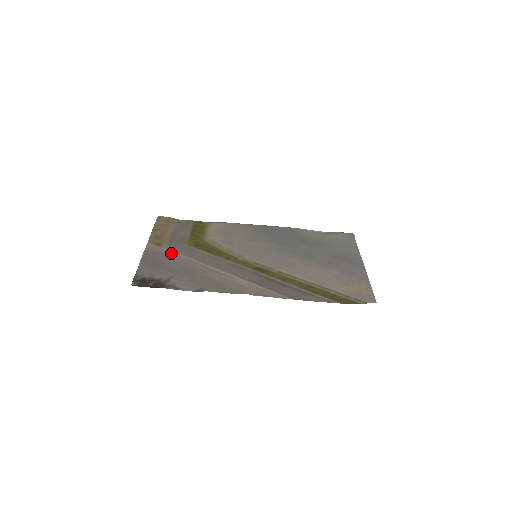
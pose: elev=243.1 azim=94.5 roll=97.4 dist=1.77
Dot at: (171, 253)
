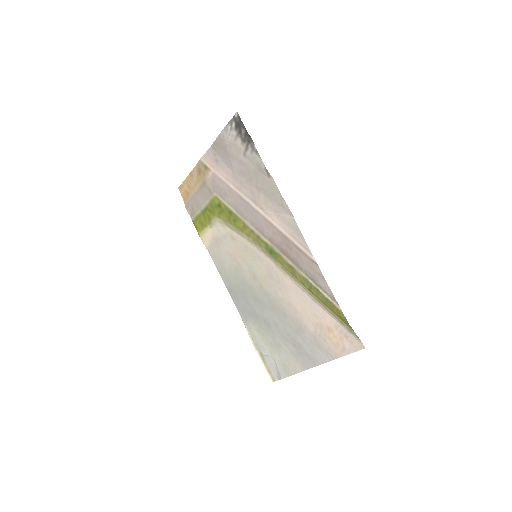
Dot at: (220, 173)
